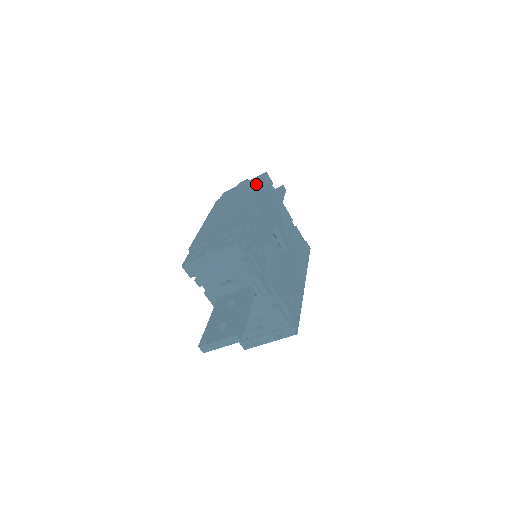
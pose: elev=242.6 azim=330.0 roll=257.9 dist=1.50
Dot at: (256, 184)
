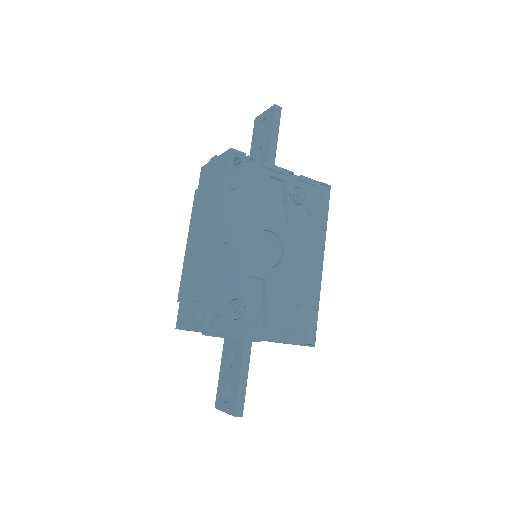
Dot at: (219, 187)
